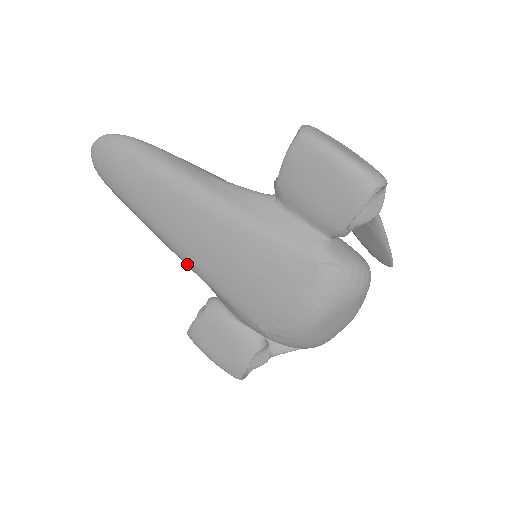
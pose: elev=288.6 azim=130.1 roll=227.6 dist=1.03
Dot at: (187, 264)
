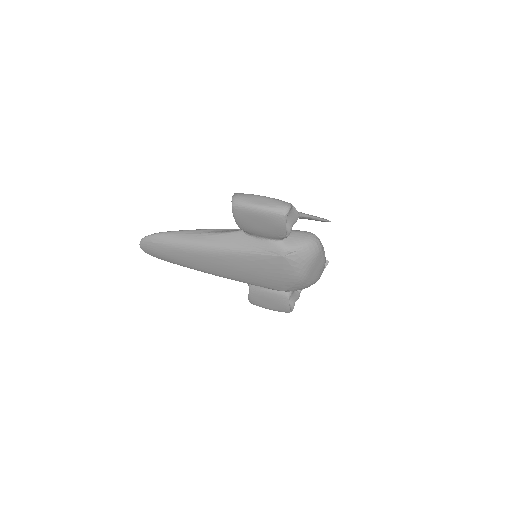
Dot at: occluded
